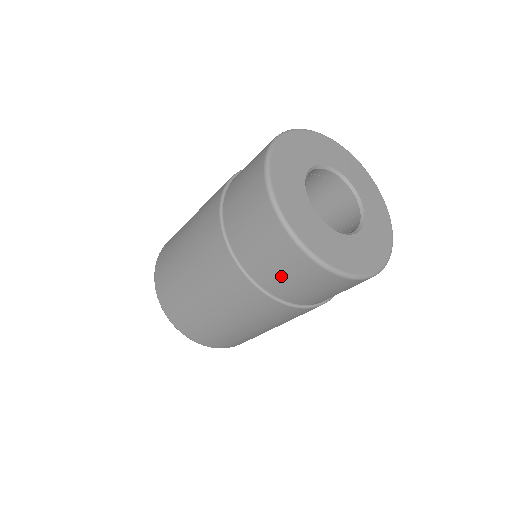
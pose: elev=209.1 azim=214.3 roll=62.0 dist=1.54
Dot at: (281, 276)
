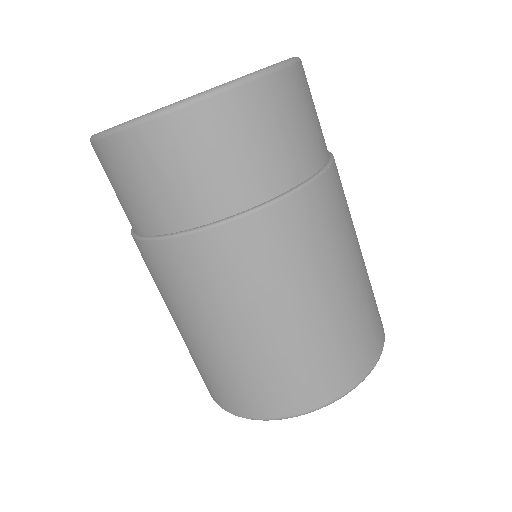
Dot at: (141, 195)
